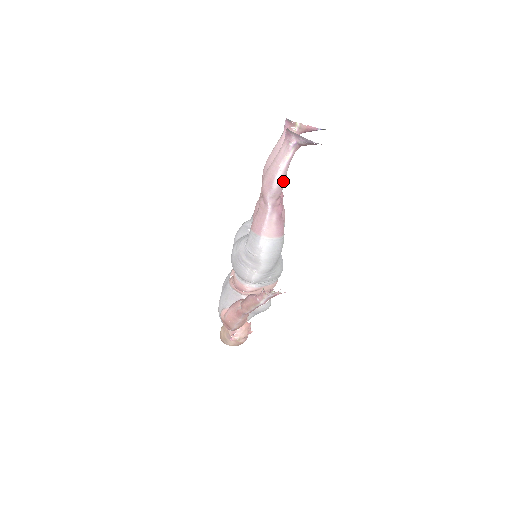
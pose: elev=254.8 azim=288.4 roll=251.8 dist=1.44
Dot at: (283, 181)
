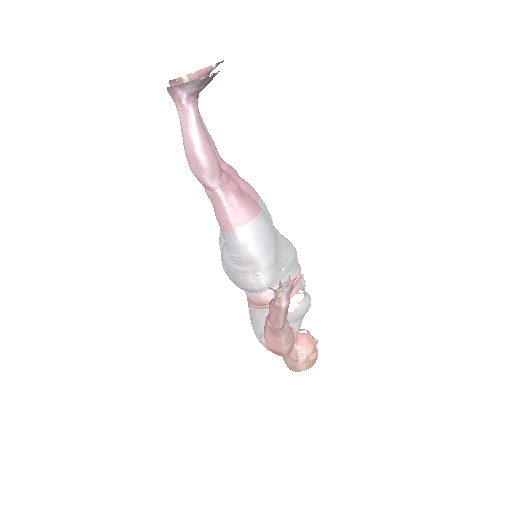
Dot at: (209, 151)
